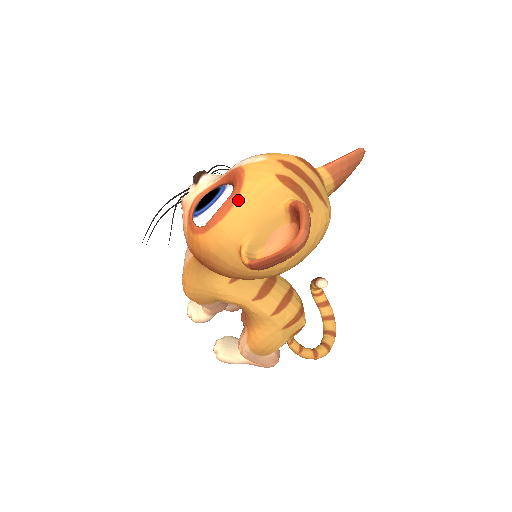
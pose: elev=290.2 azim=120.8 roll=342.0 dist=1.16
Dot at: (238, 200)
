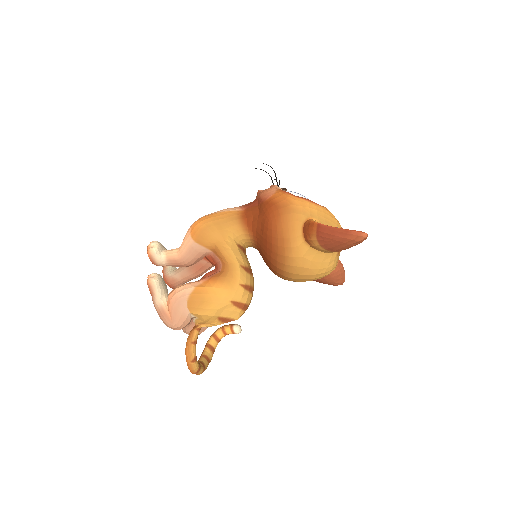
Dot at: (323, 207)
